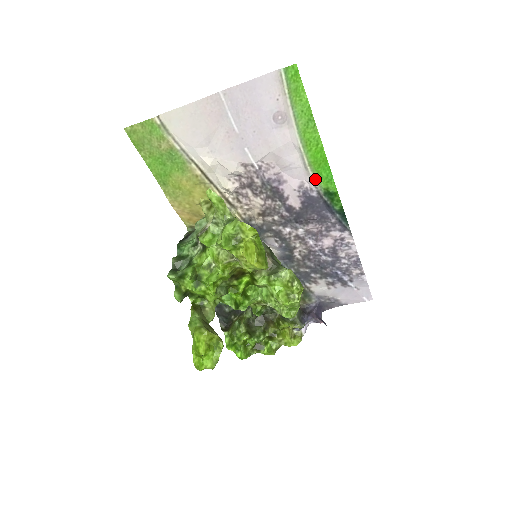
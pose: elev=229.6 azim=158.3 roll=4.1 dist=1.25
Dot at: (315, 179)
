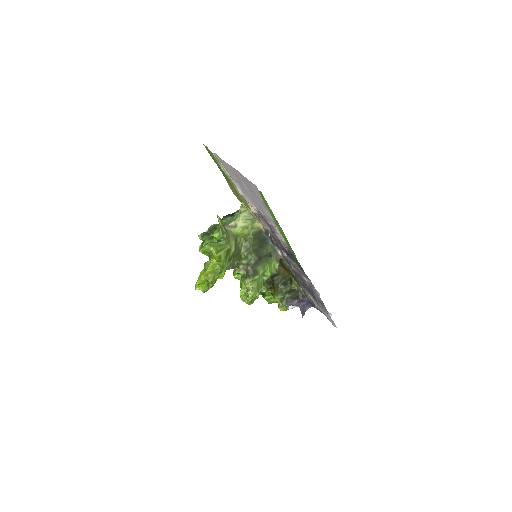
Dot at: occluded
